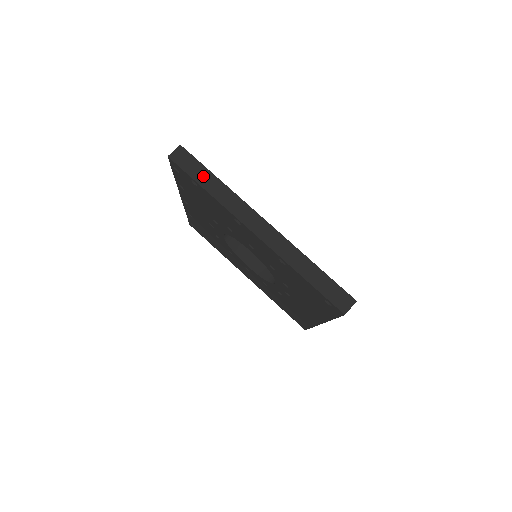
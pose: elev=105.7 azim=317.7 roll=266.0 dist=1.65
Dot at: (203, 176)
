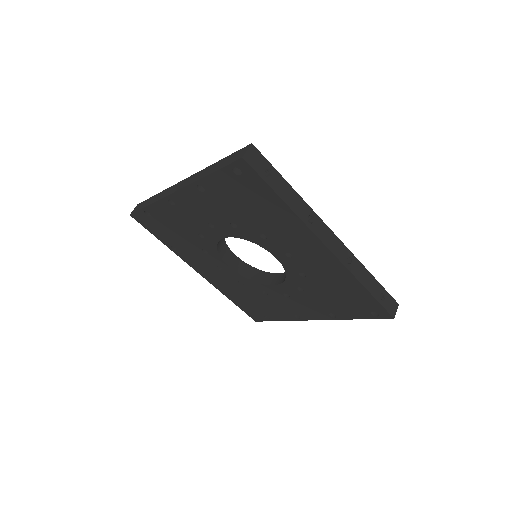
Dot at: (147, 202)
